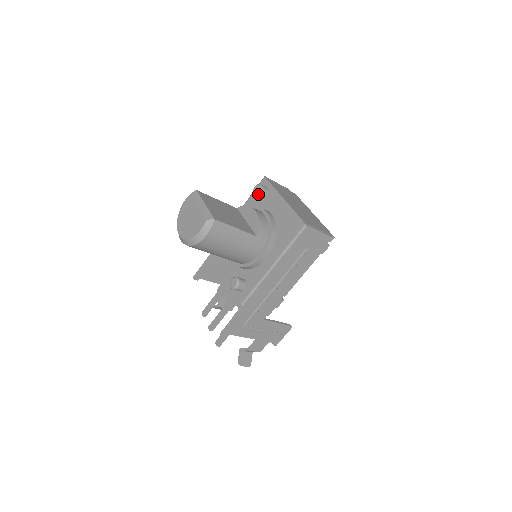
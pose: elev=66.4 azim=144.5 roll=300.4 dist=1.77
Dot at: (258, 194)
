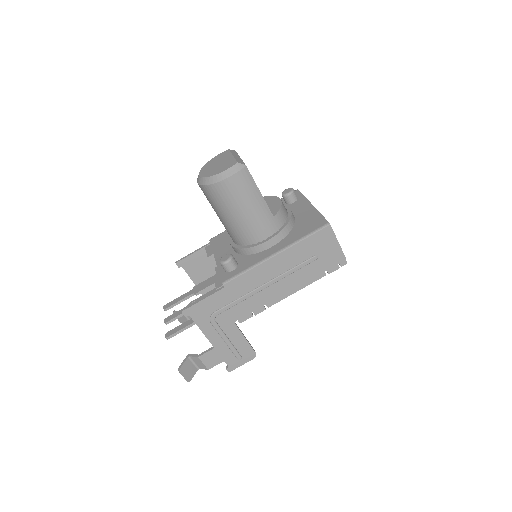
Dot at: (287, 194)
